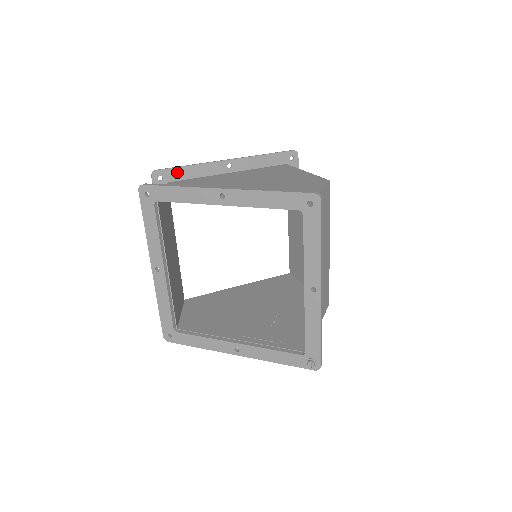
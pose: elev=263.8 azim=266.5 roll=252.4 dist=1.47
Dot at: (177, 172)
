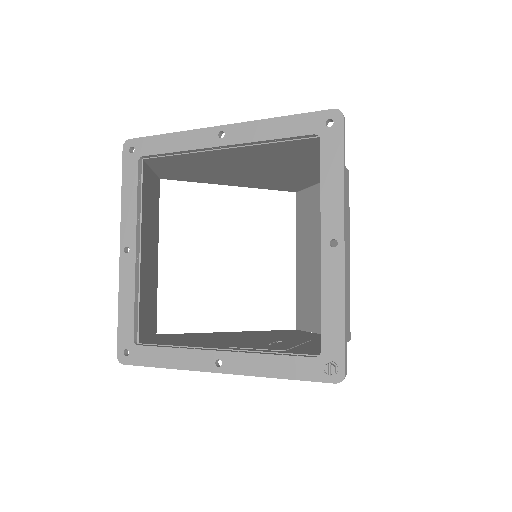
Dot at: occluded
